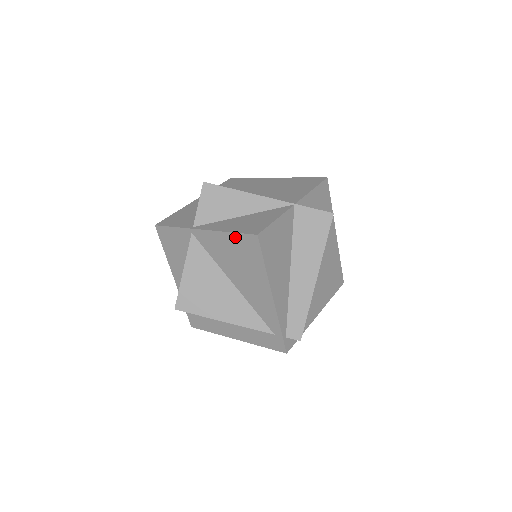
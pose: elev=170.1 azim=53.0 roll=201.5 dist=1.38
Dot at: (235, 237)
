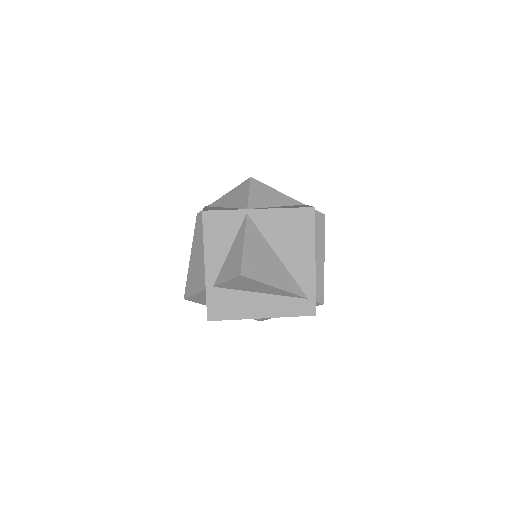
Dot at: (293, 211)
